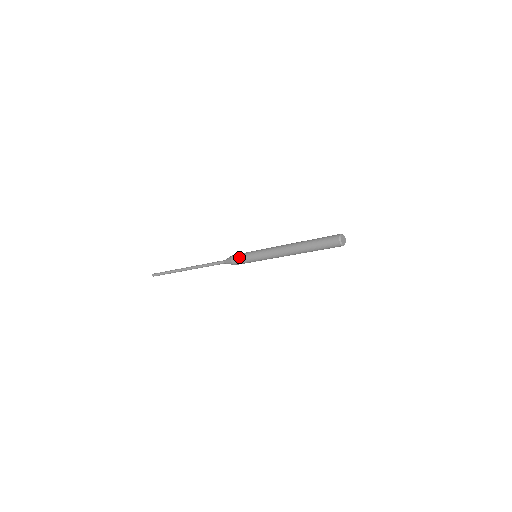
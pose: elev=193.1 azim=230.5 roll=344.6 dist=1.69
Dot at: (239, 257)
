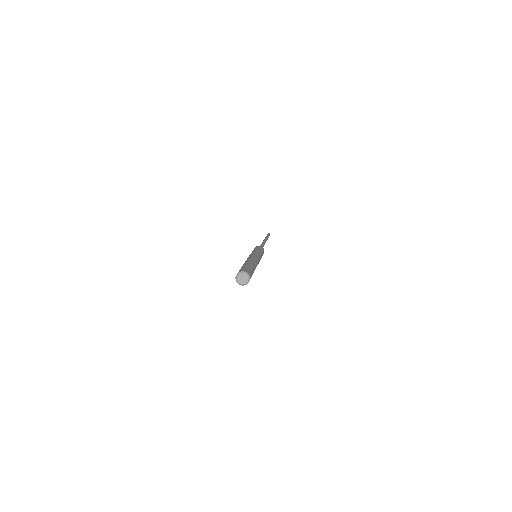
Dot at: (254, 248)
